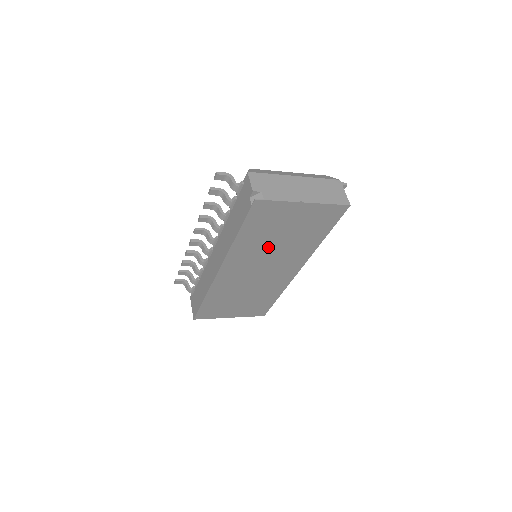
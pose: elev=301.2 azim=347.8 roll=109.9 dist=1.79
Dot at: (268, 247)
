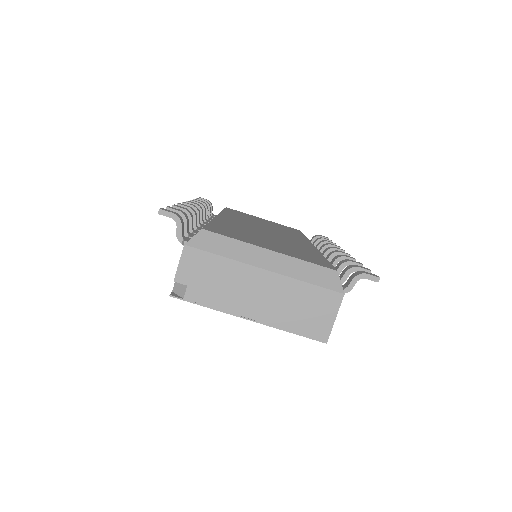
Dot at: occluded
